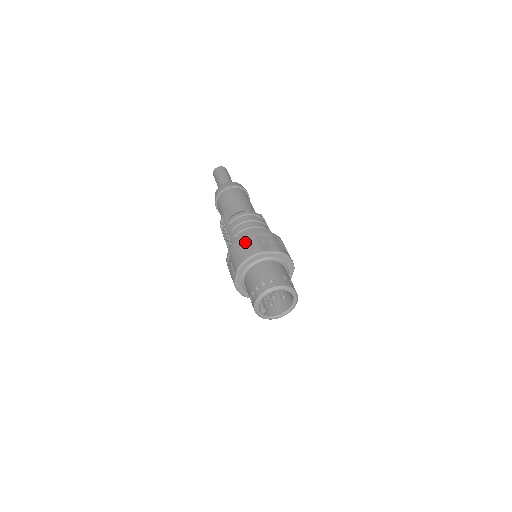
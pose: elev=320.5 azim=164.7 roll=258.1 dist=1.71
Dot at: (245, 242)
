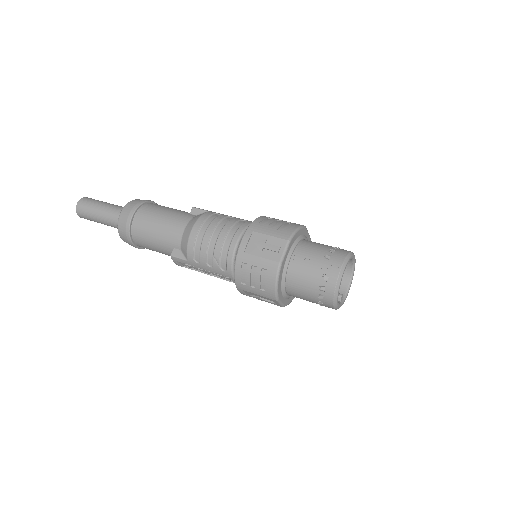
Dot at: (248, 271)
